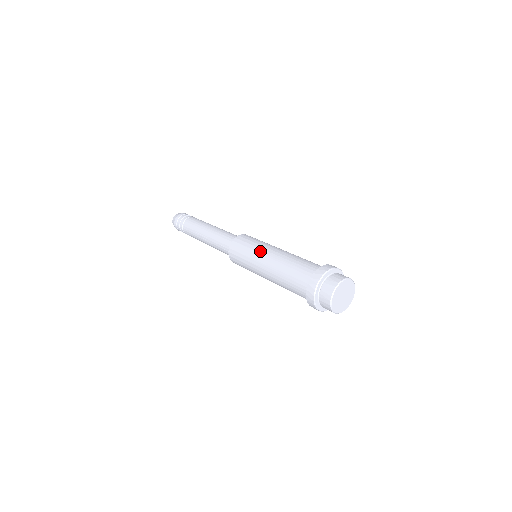
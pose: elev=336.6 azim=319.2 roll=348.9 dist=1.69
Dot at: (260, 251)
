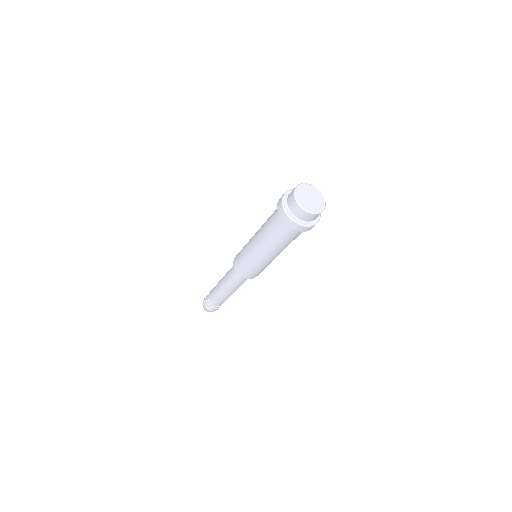
Dot at: occluded
